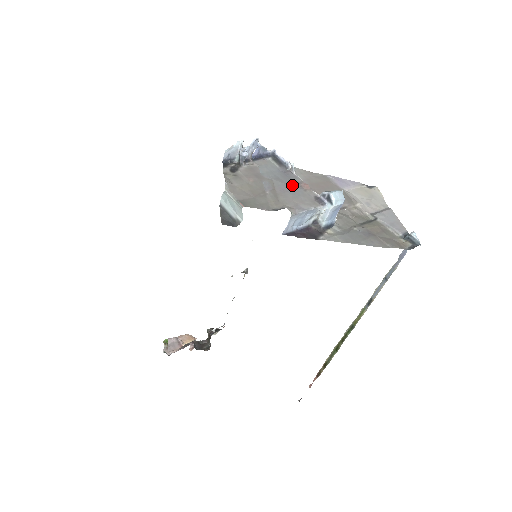
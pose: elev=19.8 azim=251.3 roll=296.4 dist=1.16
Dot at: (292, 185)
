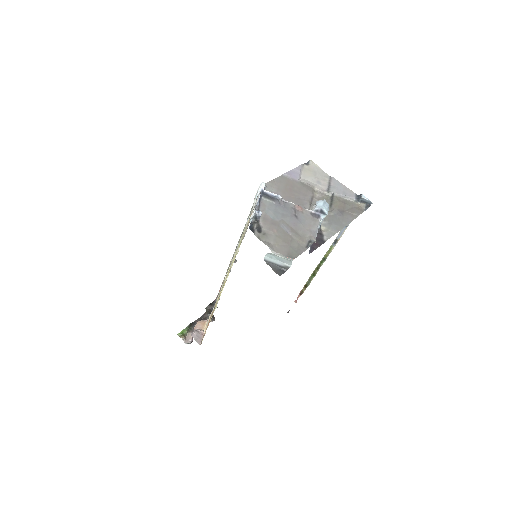
Dot at: (294, 214)
